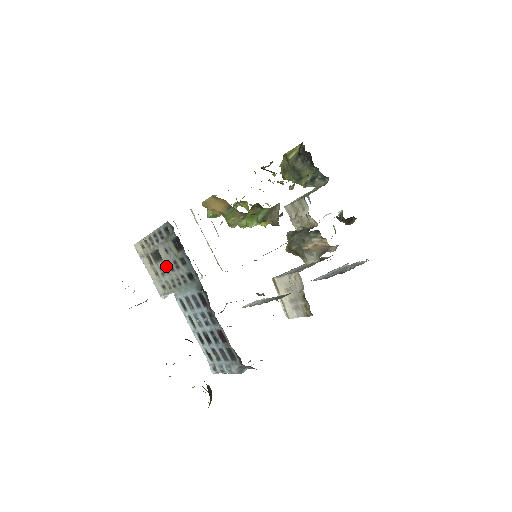
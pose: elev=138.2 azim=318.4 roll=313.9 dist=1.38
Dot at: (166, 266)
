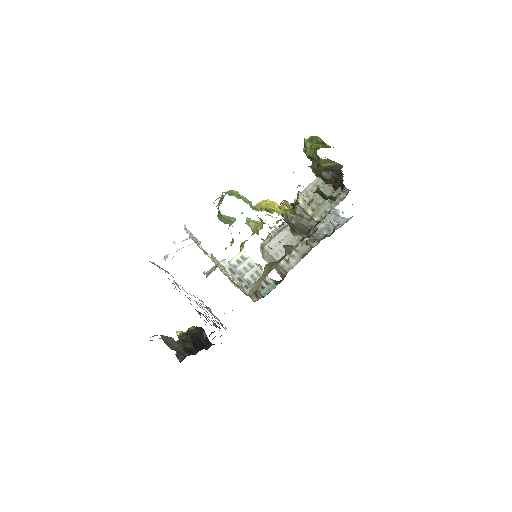
Dot at: occluded
